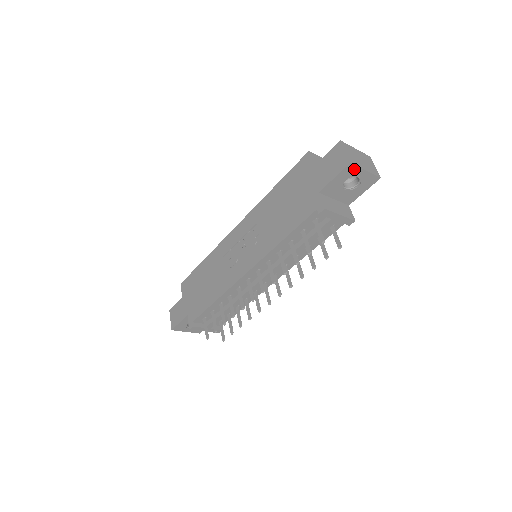
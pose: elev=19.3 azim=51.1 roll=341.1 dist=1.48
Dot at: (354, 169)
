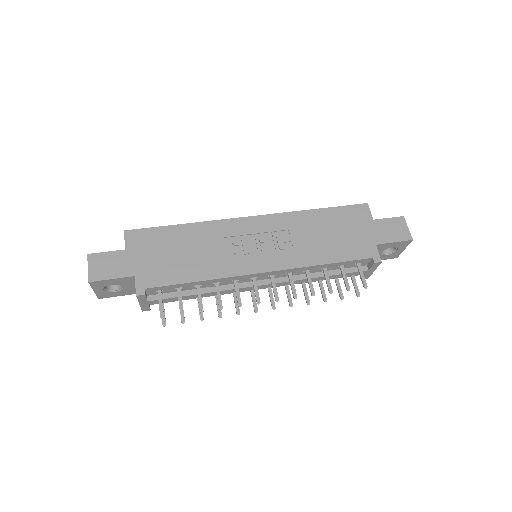
Dot at: (405, 244)
